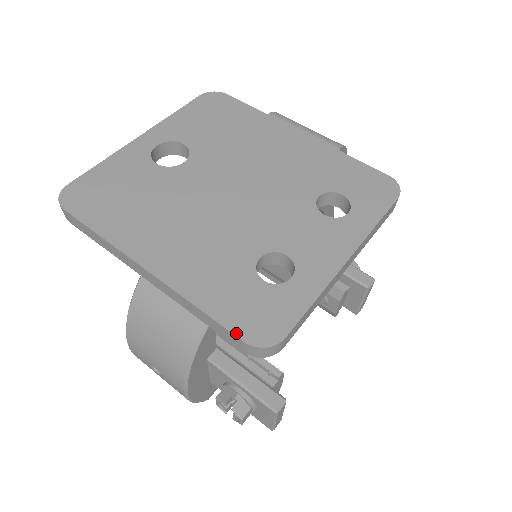
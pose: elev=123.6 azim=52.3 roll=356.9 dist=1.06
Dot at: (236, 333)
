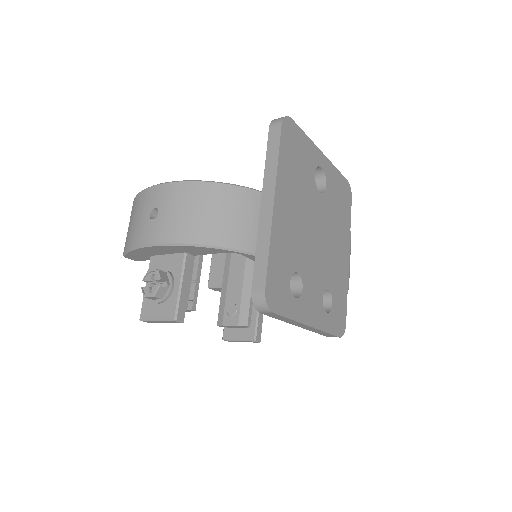
Dot at: (267, 282)
